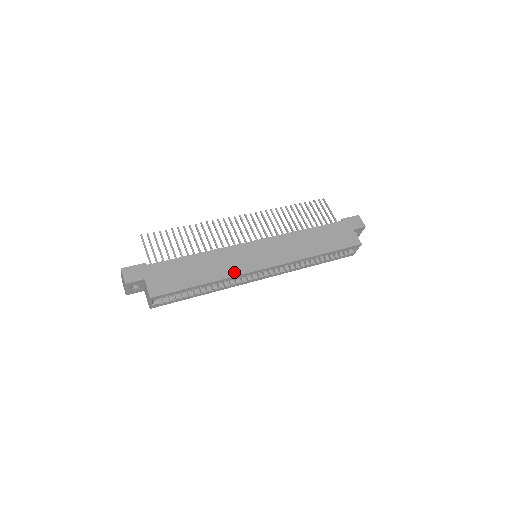
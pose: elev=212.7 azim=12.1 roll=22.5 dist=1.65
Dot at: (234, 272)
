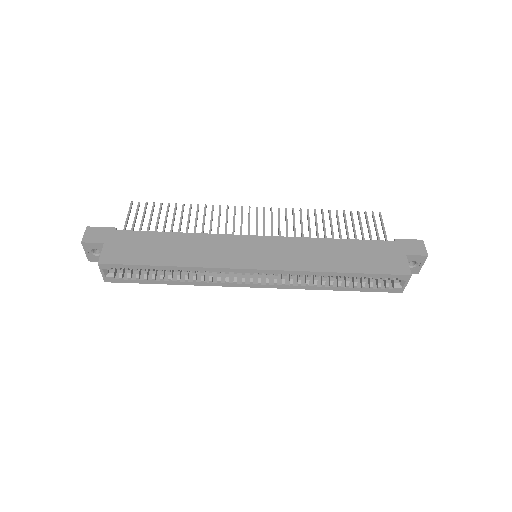
Dot at: (212, 263)
